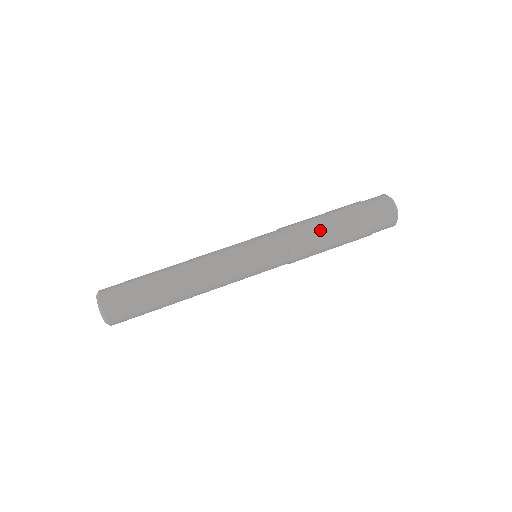
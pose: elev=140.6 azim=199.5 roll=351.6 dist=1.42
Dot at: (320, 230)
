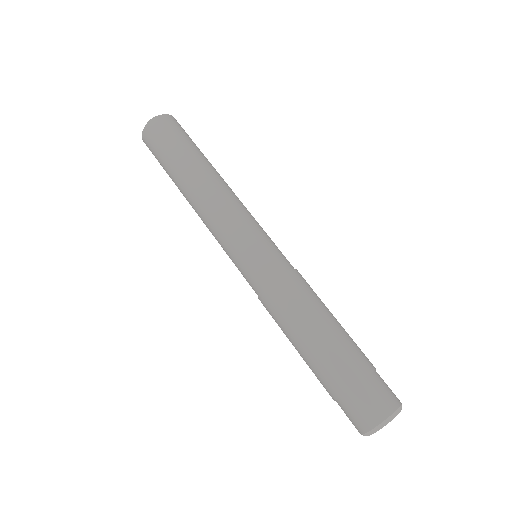
Dot at: (314, 312)
